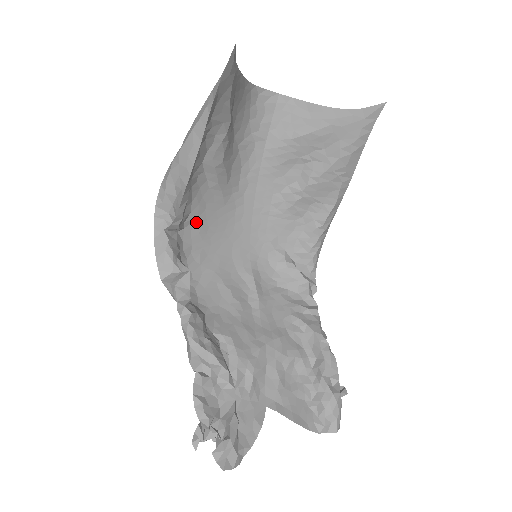
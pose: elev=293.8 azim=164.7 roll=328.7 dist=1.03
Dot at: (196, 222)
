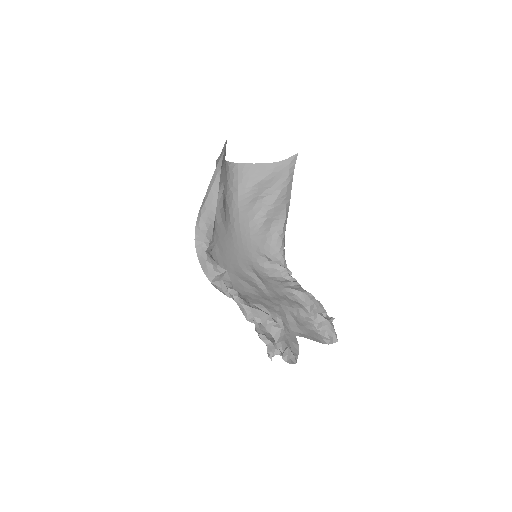
Dot at: (216, 246)
